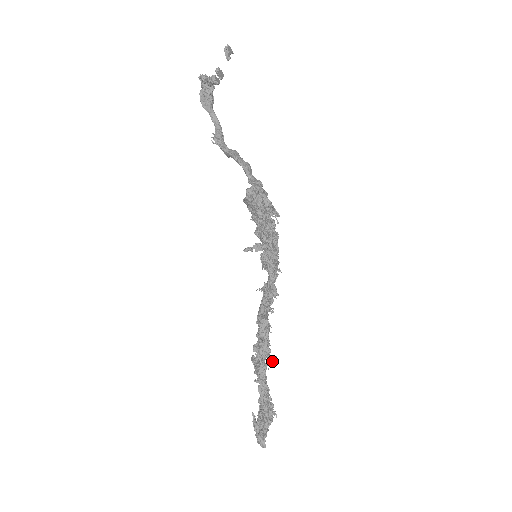
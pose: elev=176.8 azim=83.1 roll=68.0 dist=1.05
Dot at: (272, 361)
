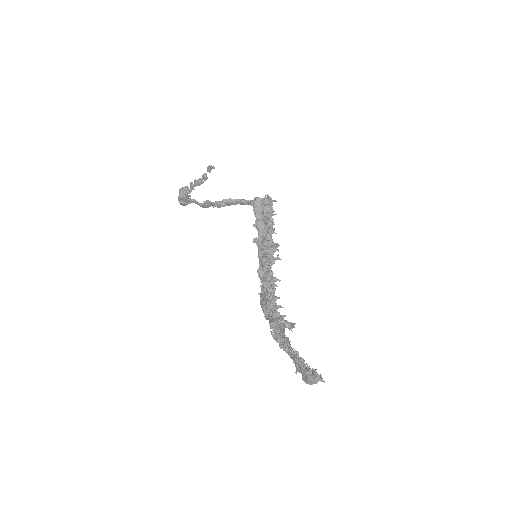
Dot at: (294, 323)
